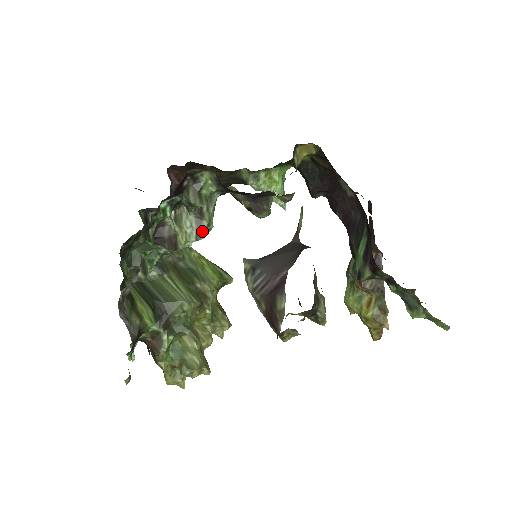
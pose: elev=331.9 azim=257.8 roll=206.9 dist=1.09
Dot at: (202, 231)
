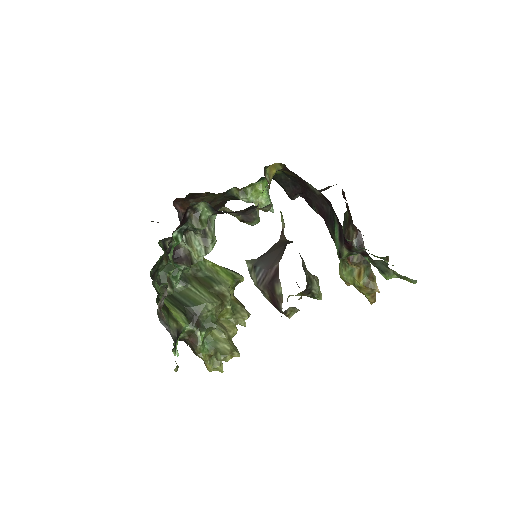
Dot at: (209, 246)
